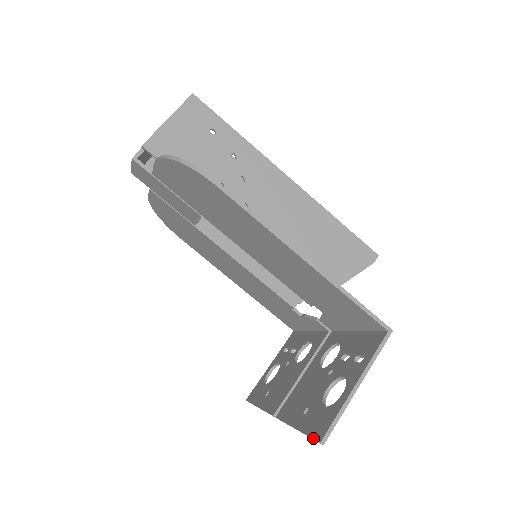
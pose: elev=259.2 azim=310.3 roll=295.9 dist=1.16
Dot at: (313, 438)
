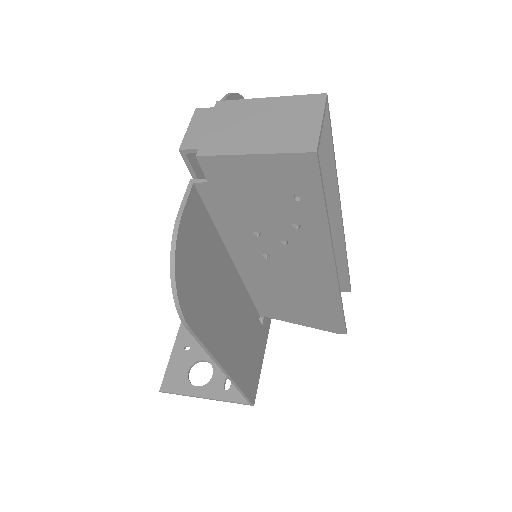
Dot at: (163, 380)
